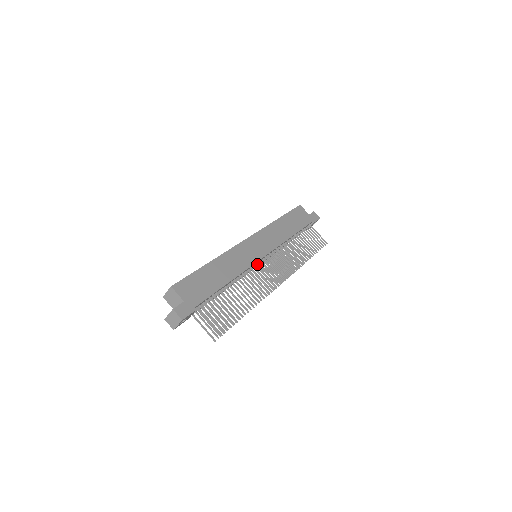
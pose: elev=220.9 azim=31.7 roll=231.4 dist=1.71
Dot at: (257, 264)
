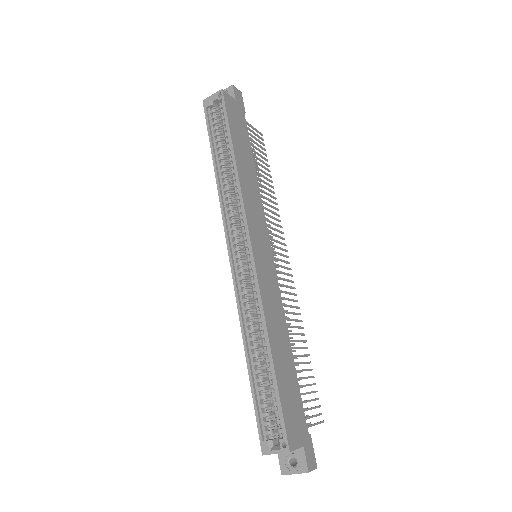
Dot at: occluded
